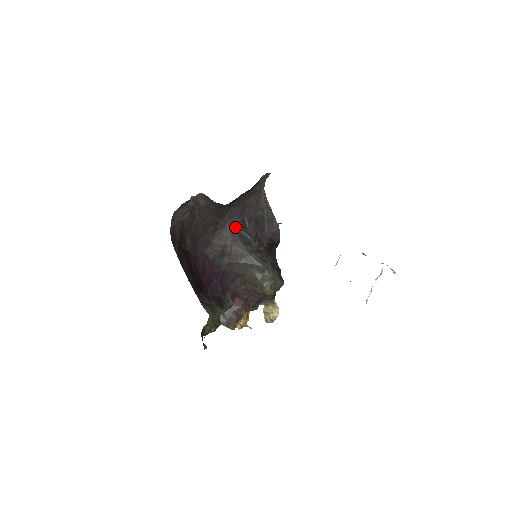
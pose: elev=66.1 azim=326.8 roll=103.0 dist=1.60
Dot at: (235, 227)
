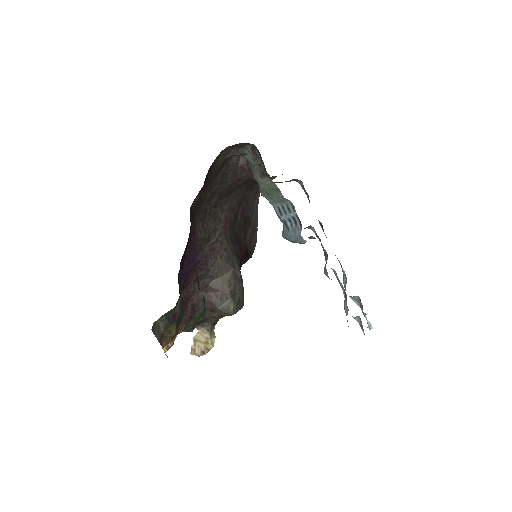
Dot at: (281, 204)
